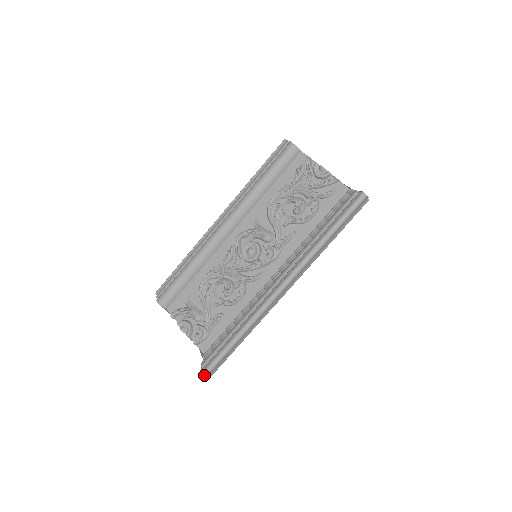
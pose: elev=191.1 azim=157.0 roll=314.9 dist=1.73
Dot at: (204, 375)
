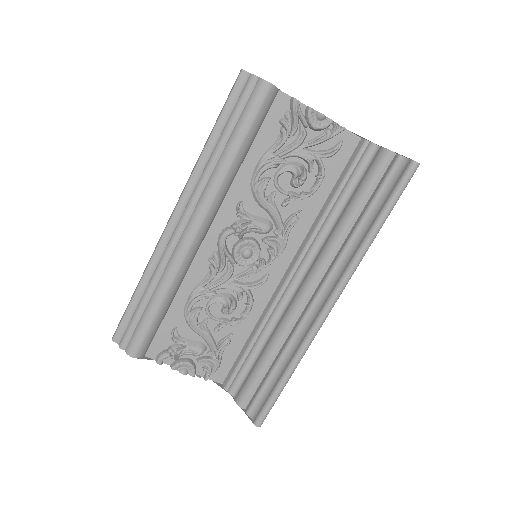
Dot at: (262, 423)
